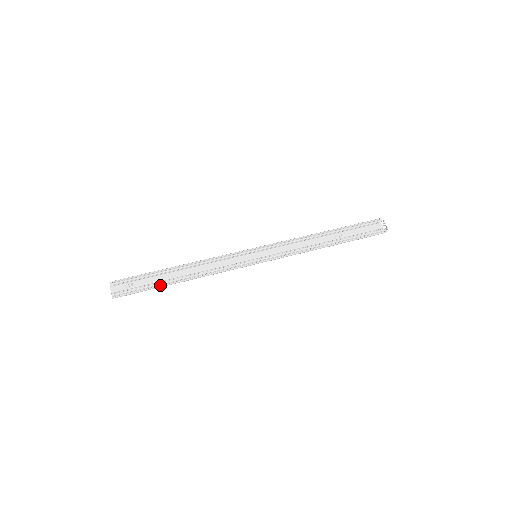
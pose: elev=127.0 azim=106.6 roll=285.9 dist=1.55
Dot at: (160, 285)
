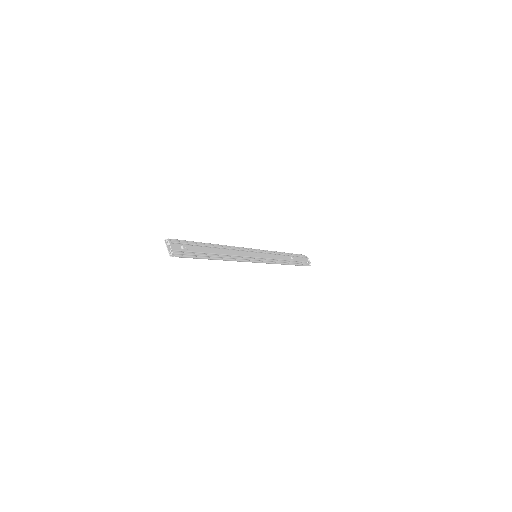
Dot at: (203, 257)
